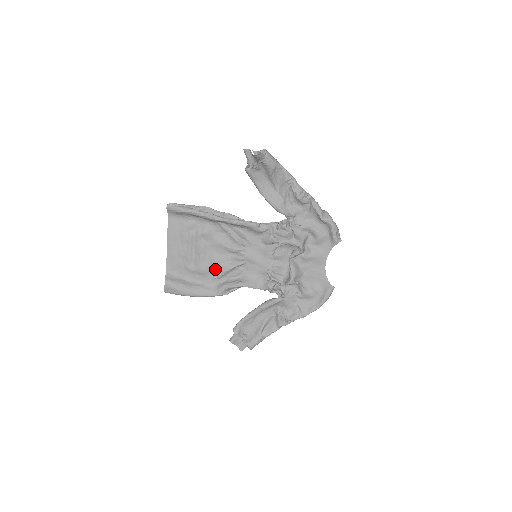
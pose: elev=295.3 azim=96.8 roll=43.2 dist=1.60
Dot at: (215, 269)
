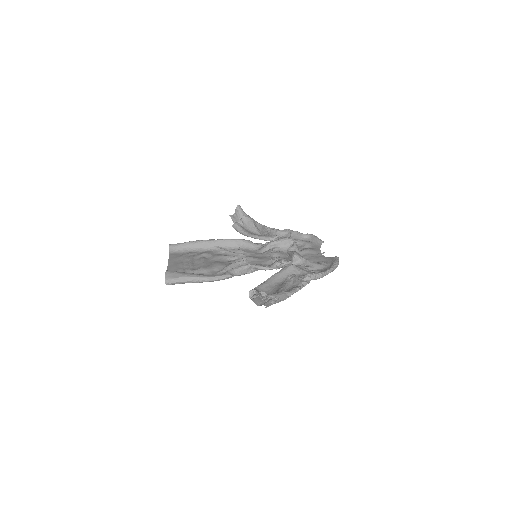
Dot at: (218, 267)
